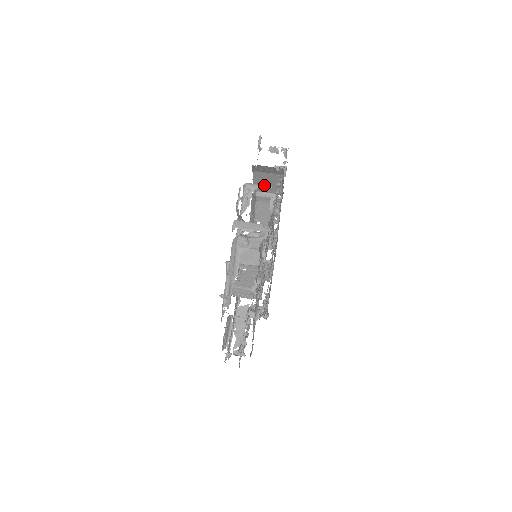
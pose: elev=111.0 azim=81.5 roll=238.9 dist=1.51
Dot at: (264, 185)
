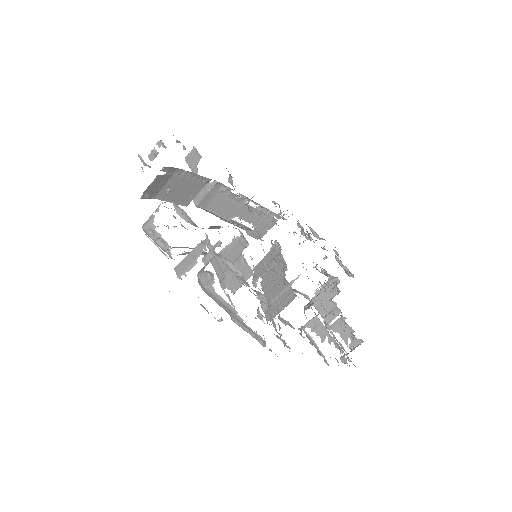
Dot at: (156, 209)
